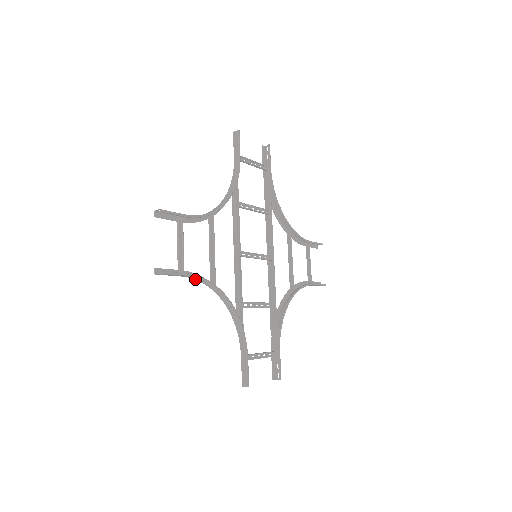
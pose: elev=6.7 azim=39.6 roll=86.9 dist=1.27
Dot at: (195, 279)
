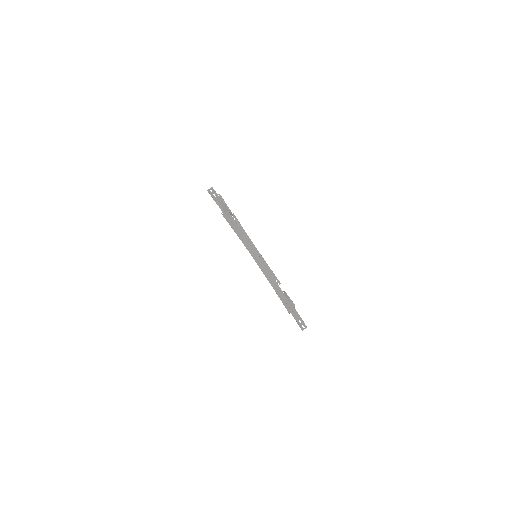
Dot at: (239, 236)
